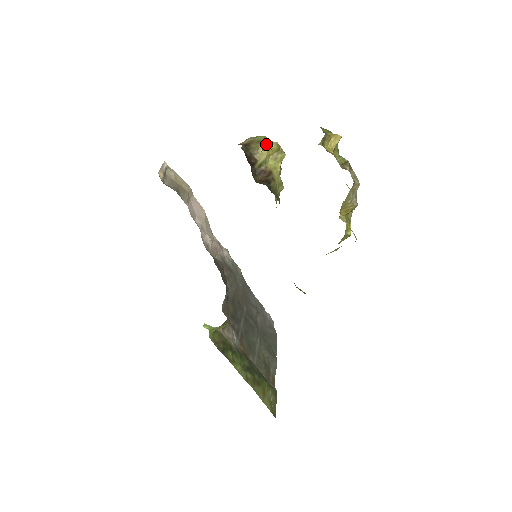
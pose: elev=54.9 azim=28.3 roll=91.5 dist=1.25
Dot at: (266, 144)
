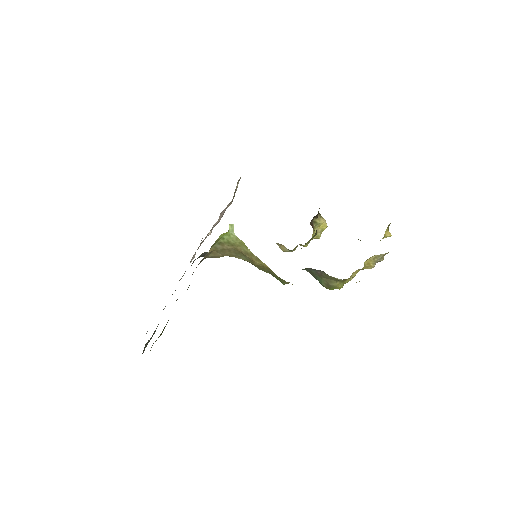
Dot at: occluded
